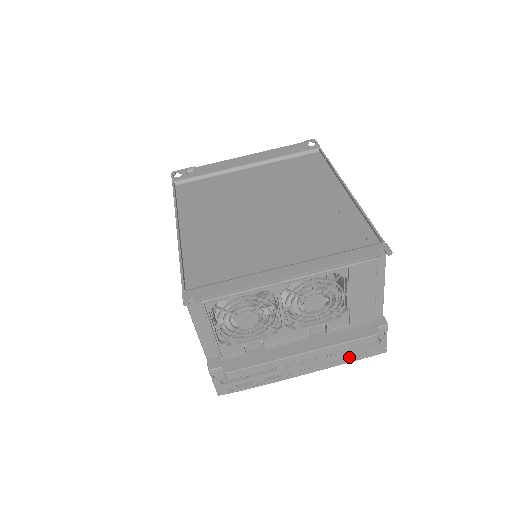
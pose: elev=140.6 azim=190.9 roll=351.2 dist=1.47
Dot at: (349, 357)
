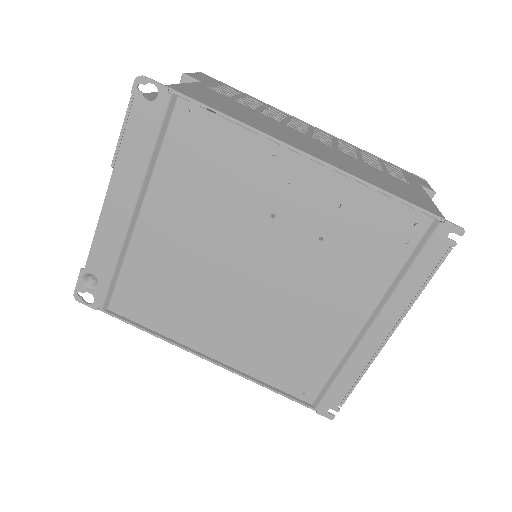
Dot at: occluded
